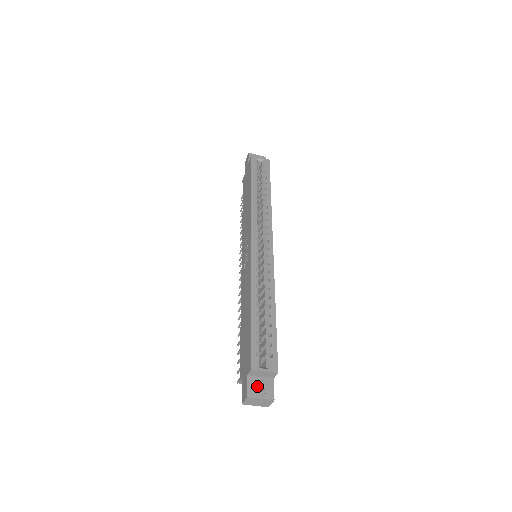
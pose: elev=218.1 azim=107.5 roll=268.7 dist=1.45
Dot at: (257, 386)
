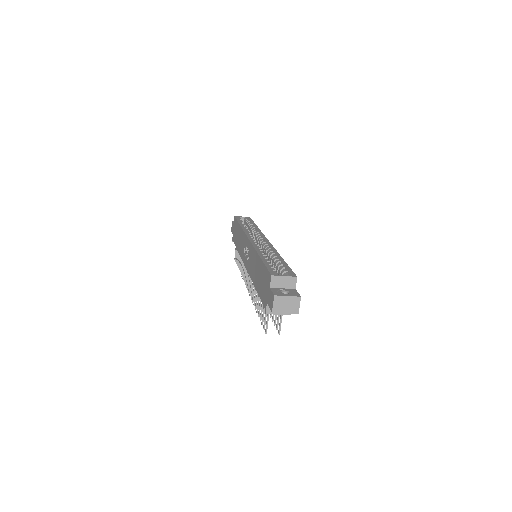
Dot at: occluded
